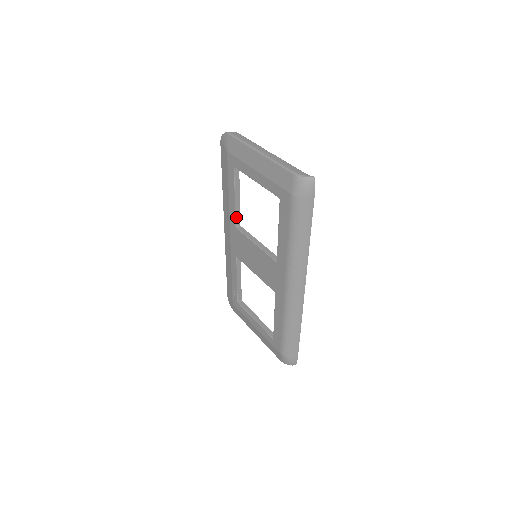
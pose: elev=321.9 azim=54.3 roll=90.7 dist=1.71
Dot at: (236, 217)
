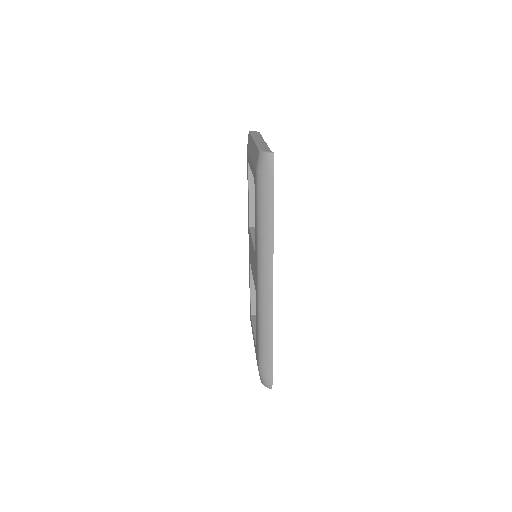
Dot at: (250, 216)
